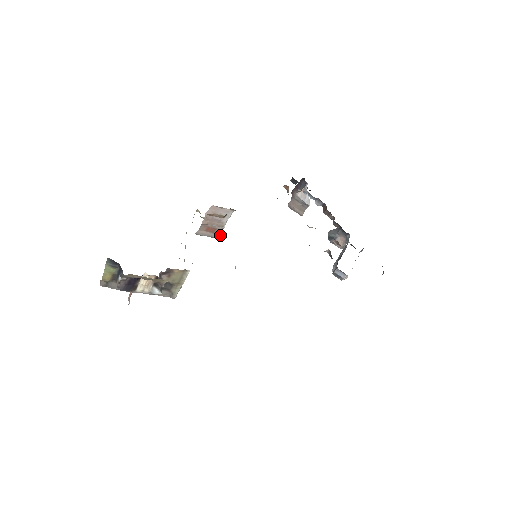
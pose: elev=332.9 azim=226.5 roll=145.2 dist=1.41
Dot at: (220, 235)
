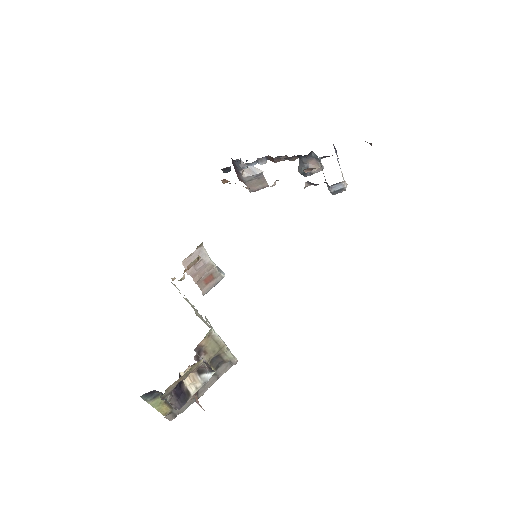
Dot at: (221, 274)
